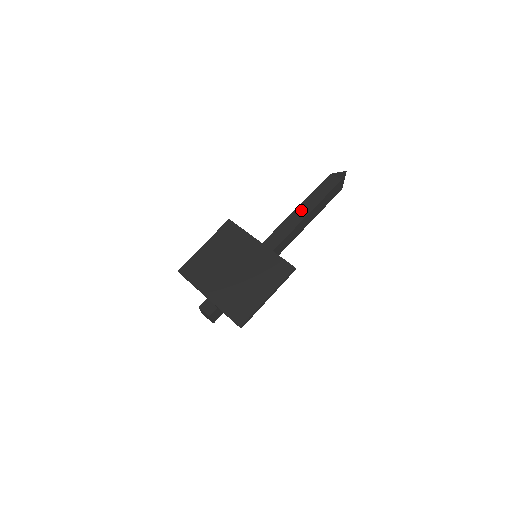
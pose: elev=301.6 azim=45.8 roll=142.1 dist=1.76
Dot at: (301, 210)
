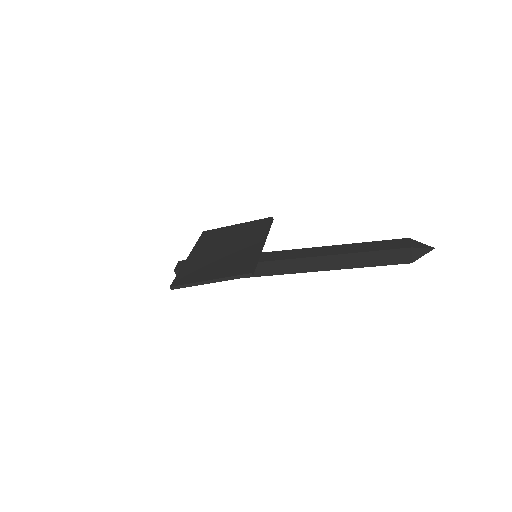
Dot at: (337, 248)
